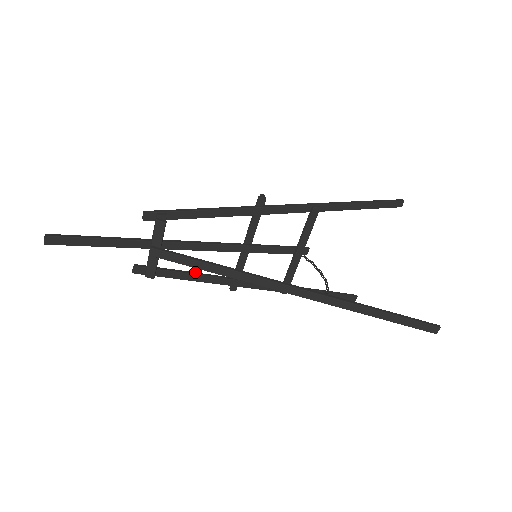
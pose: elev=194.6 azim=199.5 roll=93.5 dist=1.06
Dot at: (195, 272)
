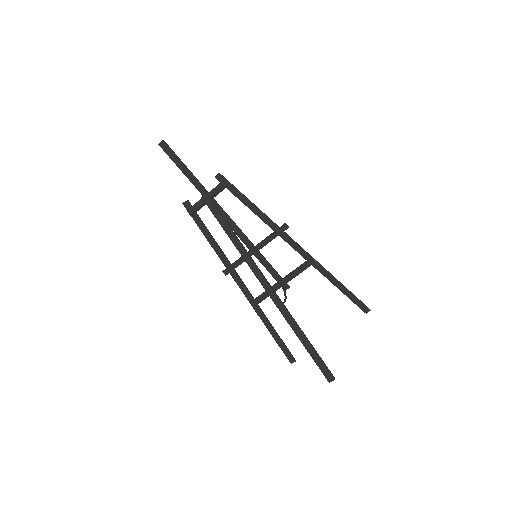
Dot at: occluded
